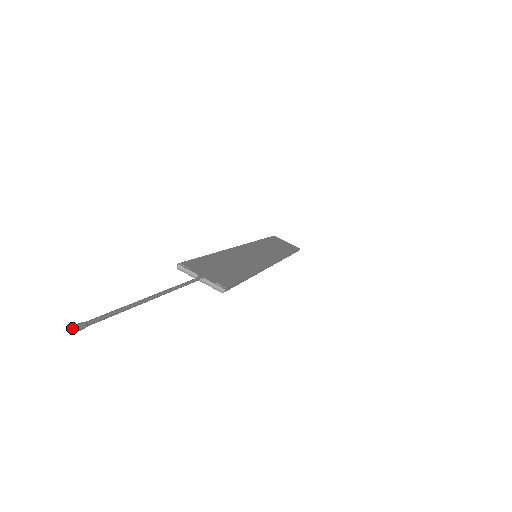
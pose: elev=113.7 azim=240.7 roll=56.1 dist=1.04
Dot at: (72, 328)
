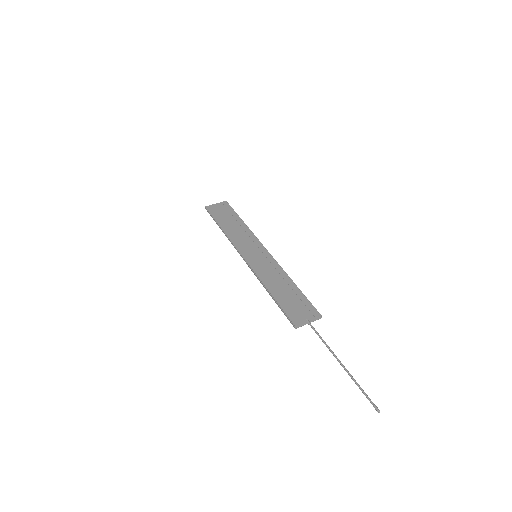
Dot at: occluded
